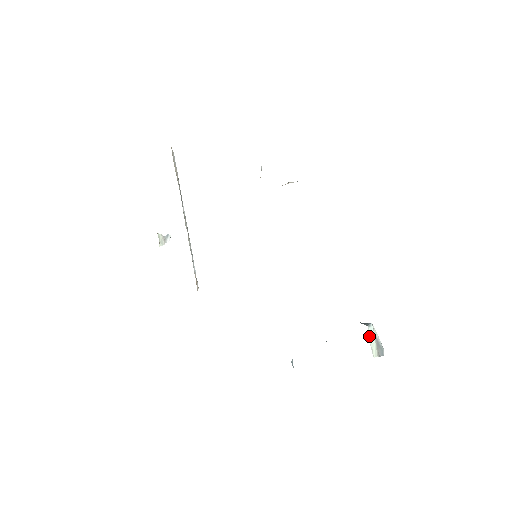
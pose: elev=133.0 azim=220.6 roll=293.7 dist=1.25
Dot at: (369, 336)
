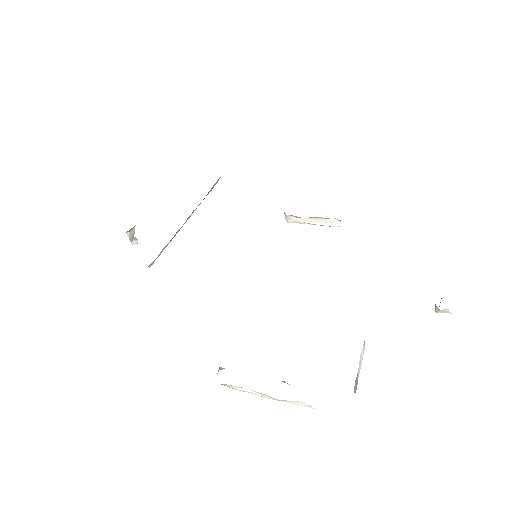
Dot at: (363, 346)
